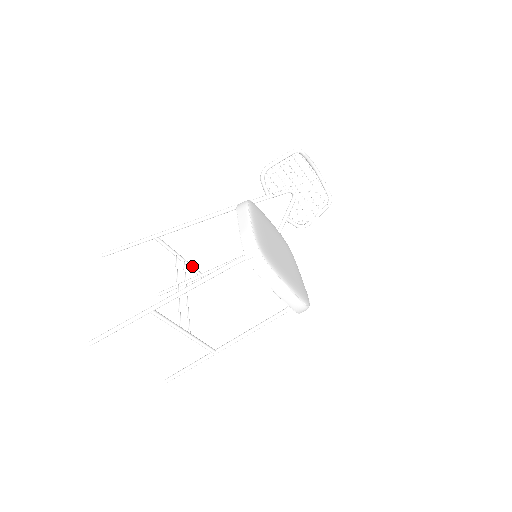
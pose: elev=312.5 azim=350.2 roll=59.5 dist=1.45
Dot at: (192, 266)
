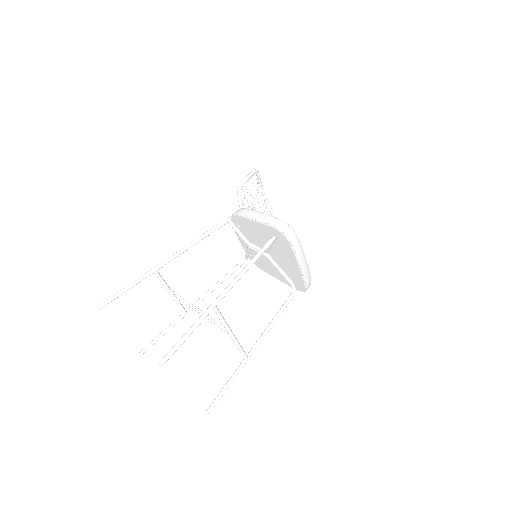
Dot at: occluded
